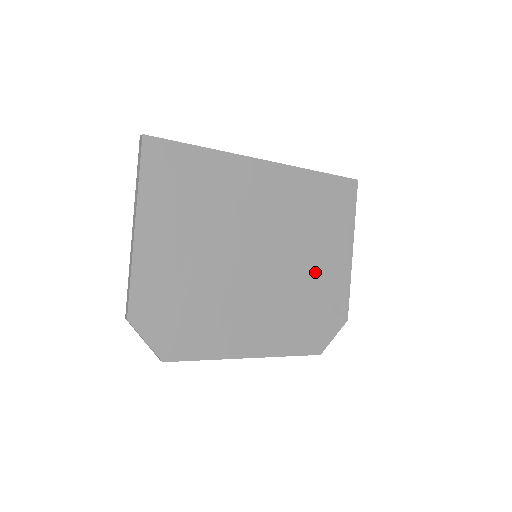
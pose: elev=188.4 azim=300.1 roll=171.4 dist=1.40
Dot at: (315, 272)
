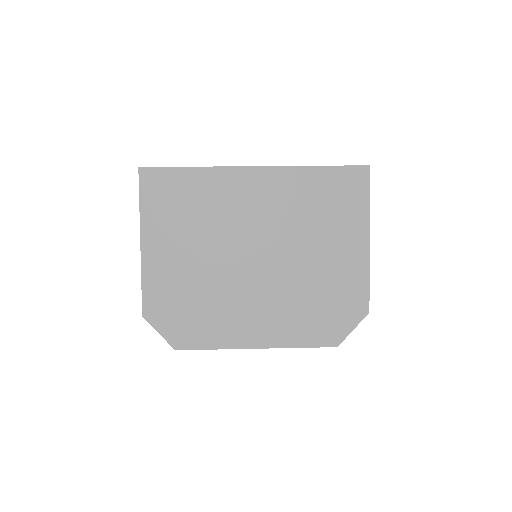
Dot at: (323, 266)
